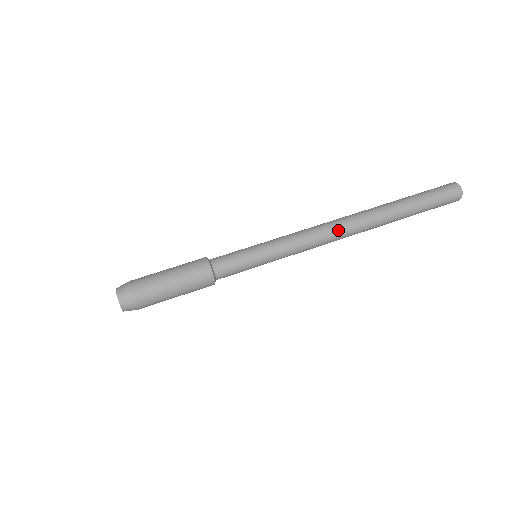
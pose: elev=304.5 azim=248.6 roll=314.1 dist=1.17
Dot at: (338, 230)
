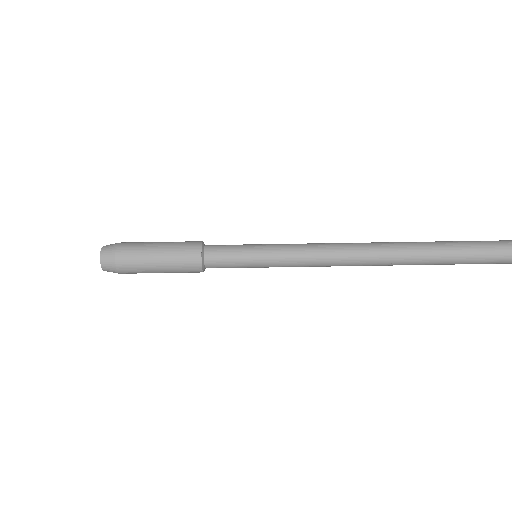
Dot at: (354, 263)
